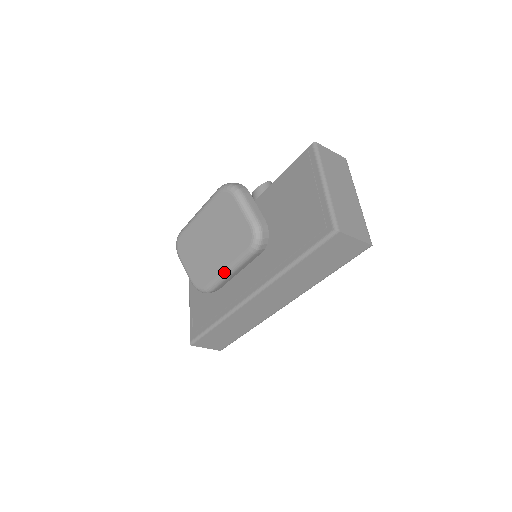
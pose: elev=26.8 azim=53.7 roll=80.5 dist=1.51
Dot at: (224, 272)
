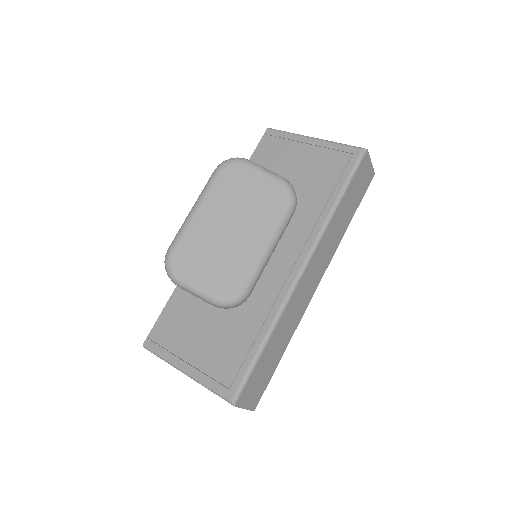
Dot at: (265, 252)
